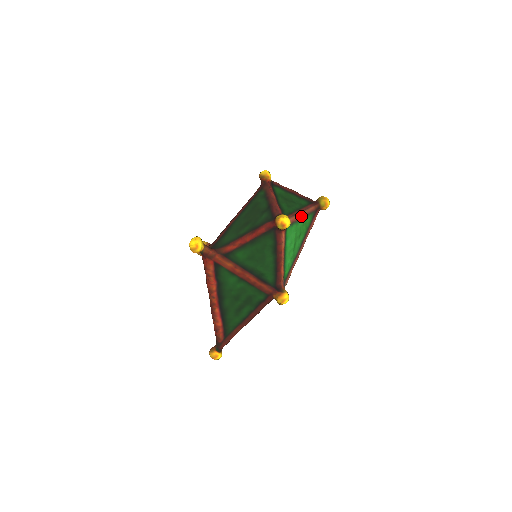
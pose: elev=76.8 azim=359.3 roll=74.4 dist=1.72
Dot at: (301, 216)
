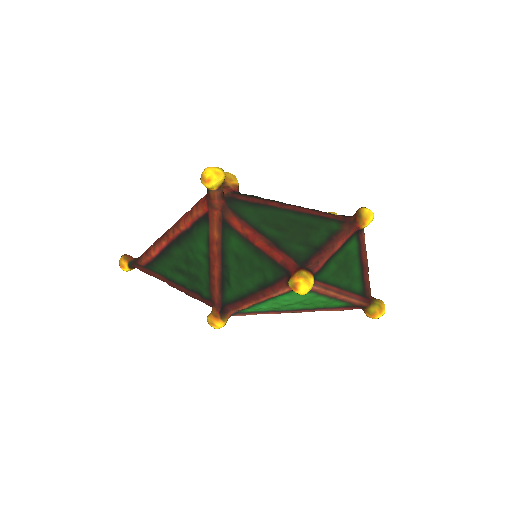
Dot at: (332, 295)
